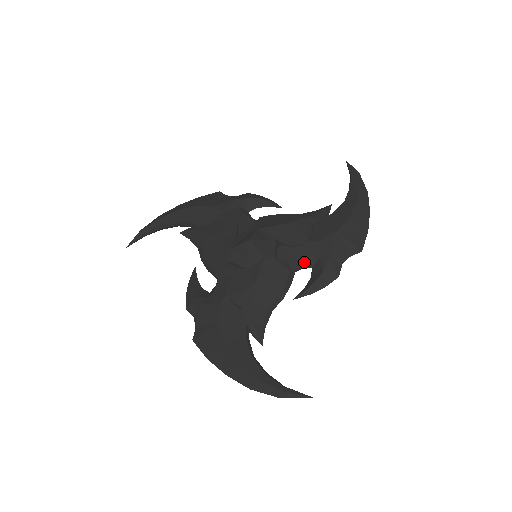
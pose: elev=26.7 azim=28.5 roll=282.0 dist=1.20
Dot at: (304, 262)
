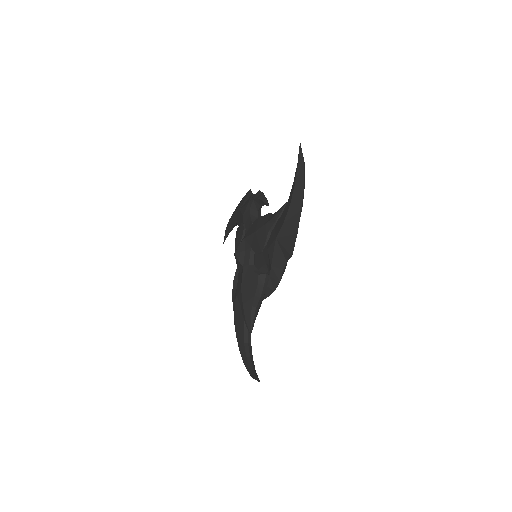
Dot at: (266, 267)
